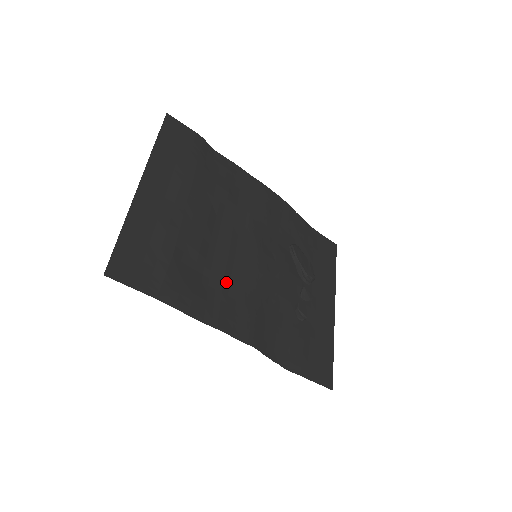
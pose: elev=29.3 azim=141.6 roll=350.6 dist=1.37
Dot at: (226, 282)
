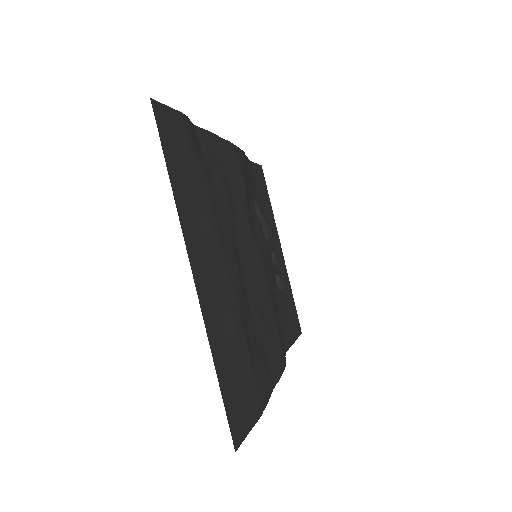
Dot at: (263, 320)
